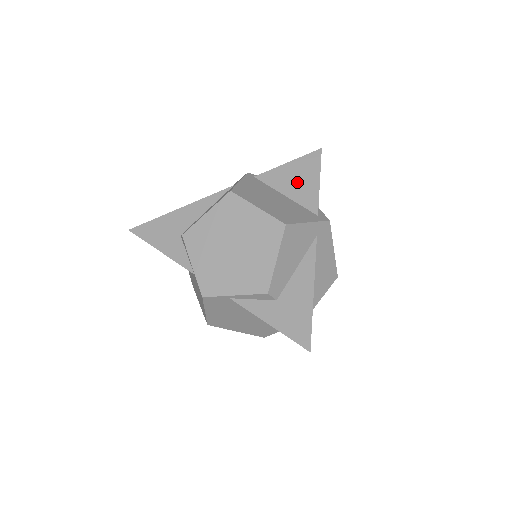
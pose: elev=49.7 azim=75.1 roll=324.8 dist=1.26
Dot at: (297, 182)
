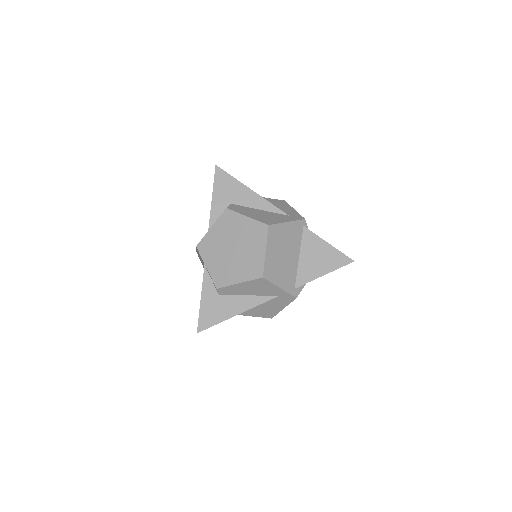
Dot at: (315, 259)
